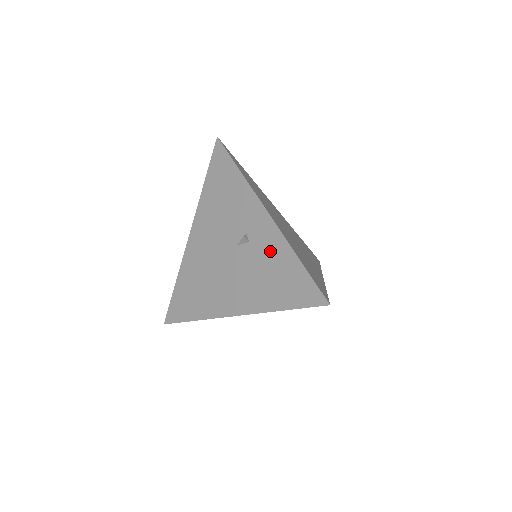
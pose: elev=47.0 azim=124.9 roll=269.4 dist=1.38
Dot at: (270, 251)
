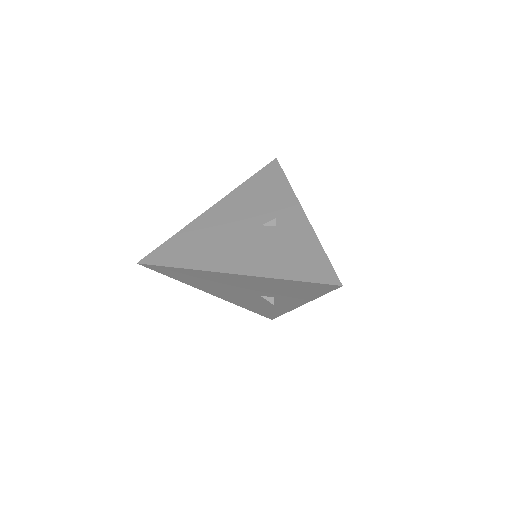
Dot at: (296, 237)
